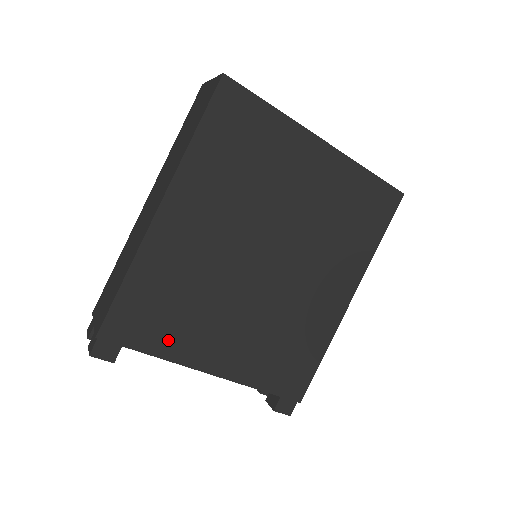
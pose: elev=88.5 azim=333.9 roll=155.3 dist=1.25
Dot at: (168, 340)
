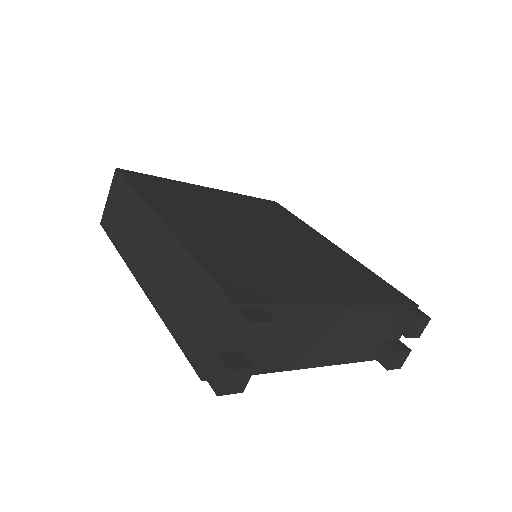
Dot at: (285, 291)
